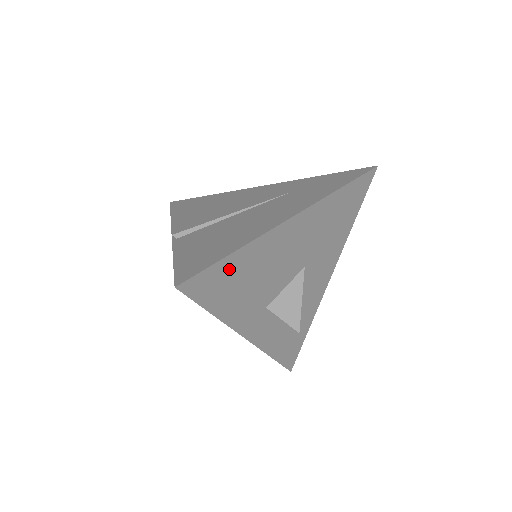
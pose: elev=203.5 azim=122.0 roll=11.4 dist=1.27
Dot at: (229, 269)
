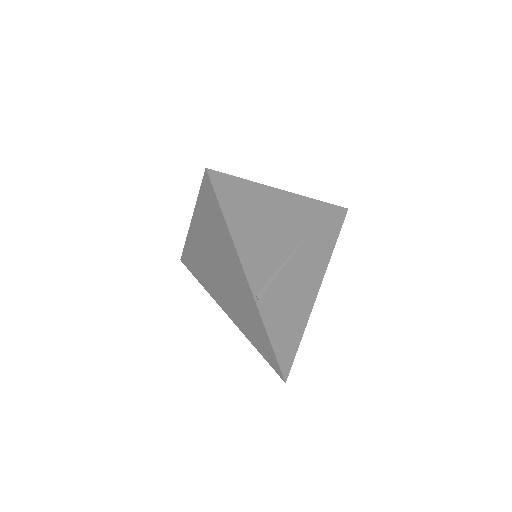
Dot at: occluded
